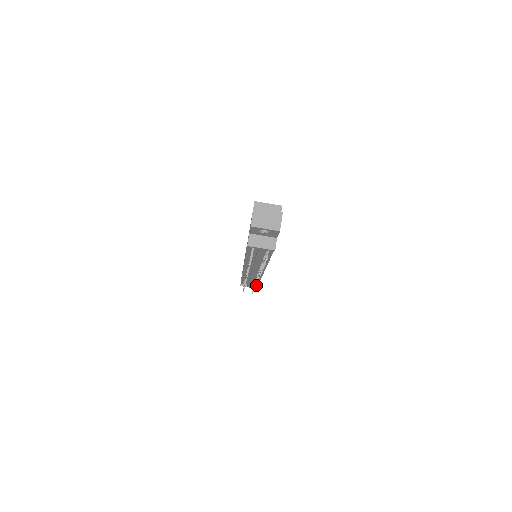
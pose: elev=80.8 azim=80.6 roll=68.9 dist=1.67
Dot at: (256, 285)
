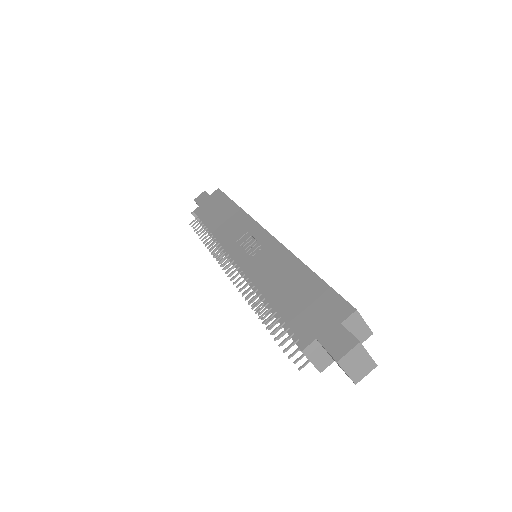
Dot at: occluded
